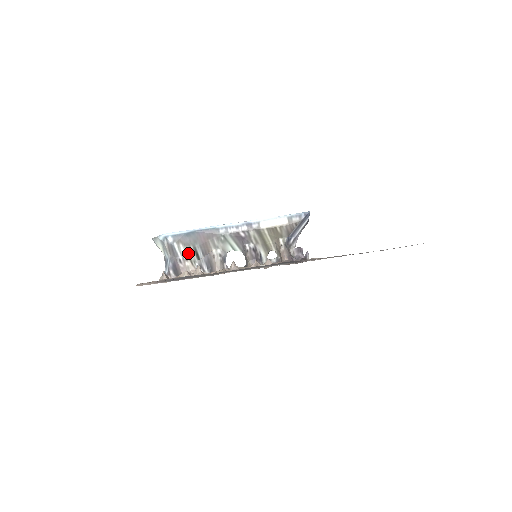
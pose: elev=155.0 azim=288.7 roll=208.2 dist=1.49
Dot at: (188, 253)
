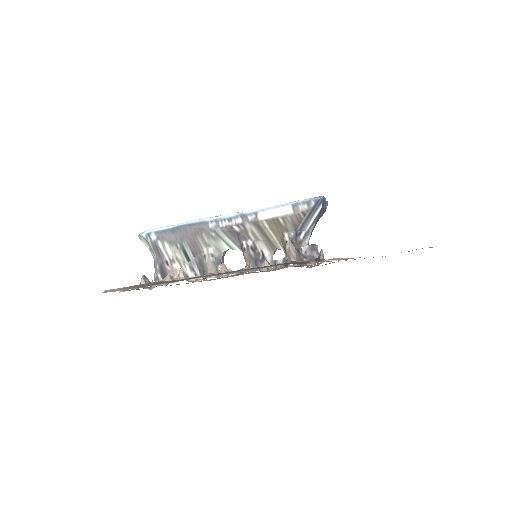
Dot at: (175, 253)
